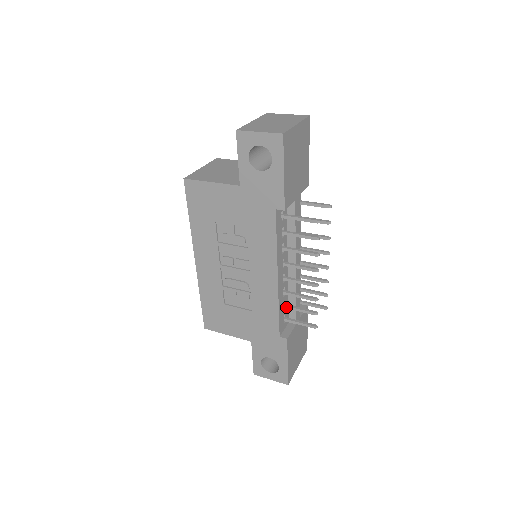
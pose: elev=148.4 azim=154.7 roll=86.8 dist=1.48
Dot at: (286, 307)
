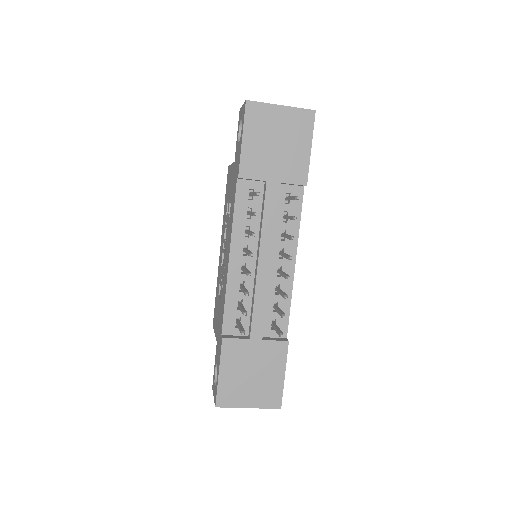
Dot at: (239, 305)
